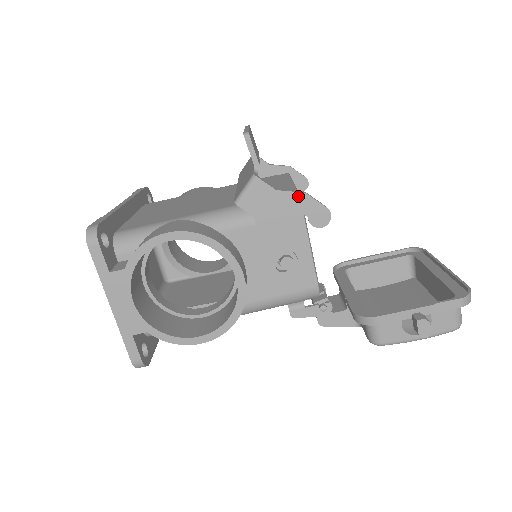
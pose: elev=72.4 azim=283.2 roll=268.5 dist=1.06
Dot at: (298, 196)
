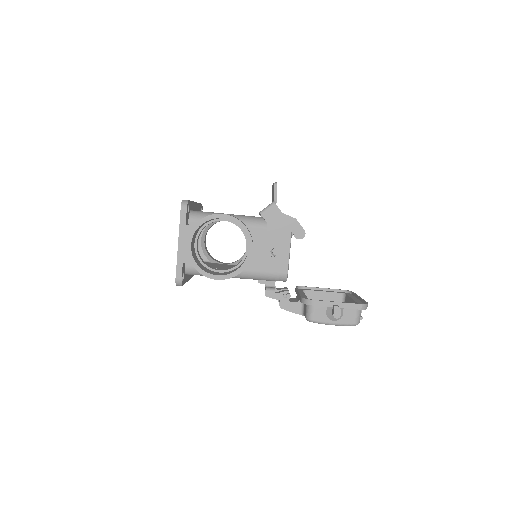
Dot at: (292, 219)
